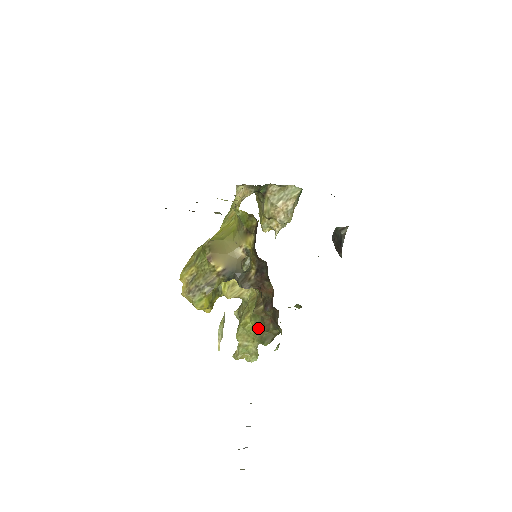
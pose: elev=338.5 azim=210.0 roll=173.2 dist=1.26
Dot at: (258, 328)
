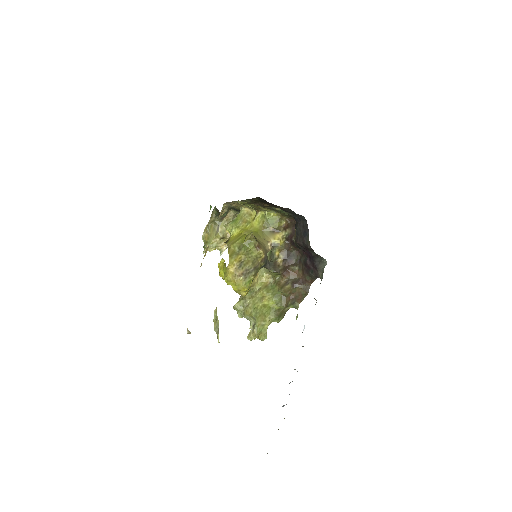
Dot at: (278, 306)
